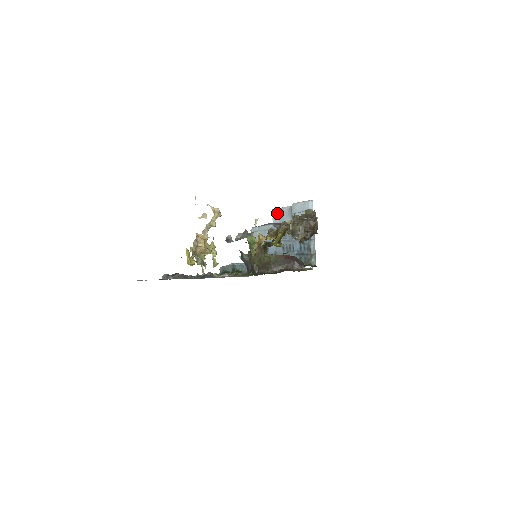
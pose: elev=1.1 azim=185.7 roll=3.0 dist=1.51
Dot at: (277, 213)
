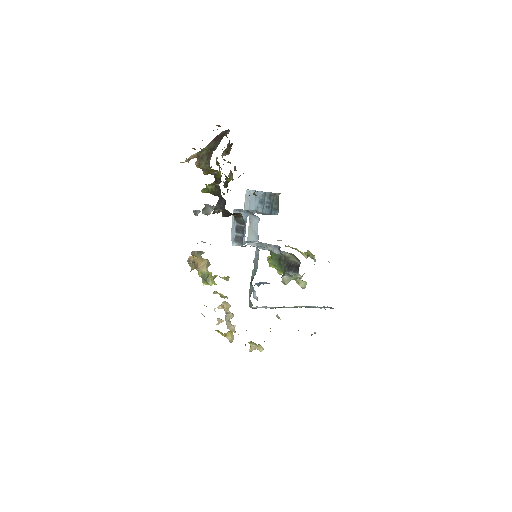
Dot at: (250, 239)
